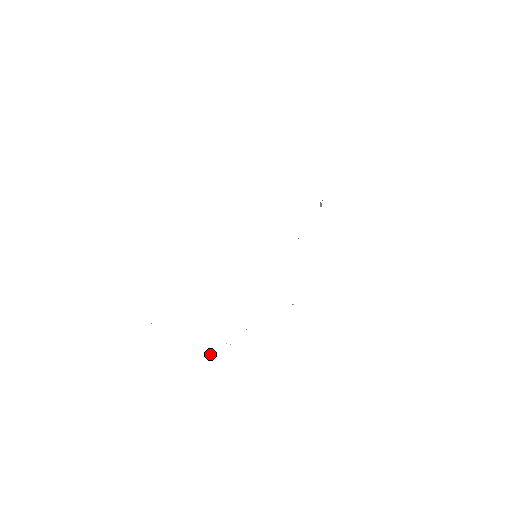
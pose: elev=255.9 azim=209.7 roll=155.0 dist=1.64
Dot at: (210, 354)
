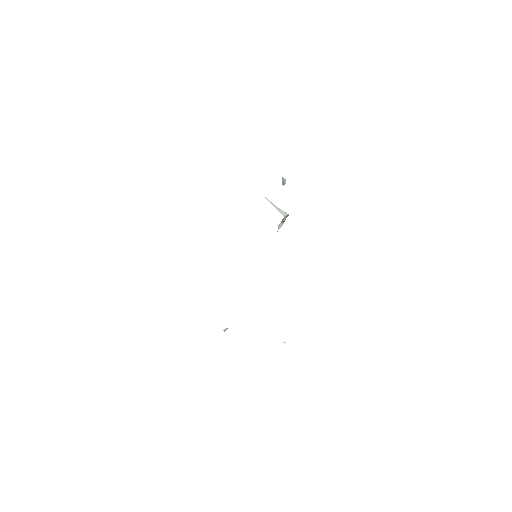
Dot at: occluded
